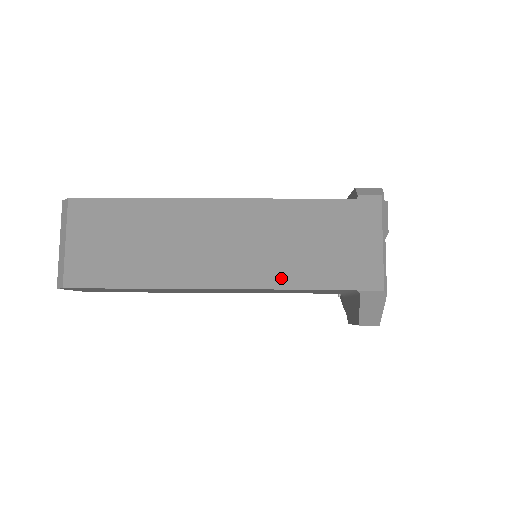
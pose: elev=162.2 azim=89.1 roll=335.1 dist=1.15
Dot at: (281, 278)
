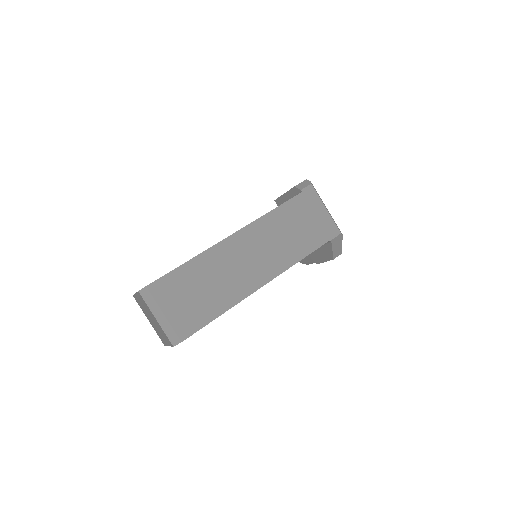
Dot at: (293, 257)
